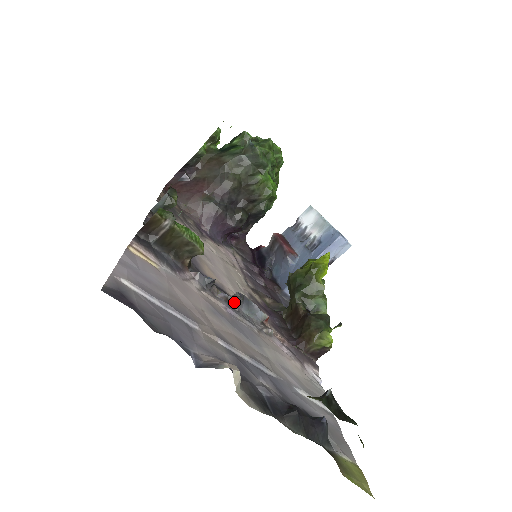
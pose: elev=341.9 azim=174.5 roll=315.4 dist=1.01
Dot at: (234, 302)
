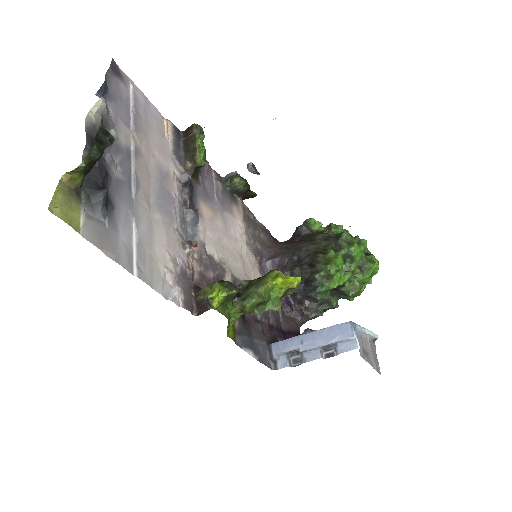
Dot at: (188, 209)
